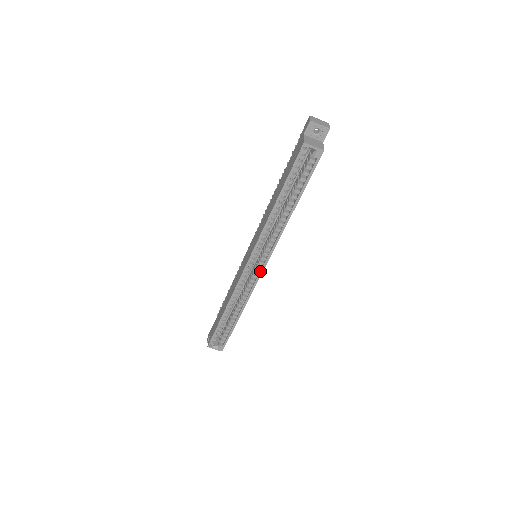
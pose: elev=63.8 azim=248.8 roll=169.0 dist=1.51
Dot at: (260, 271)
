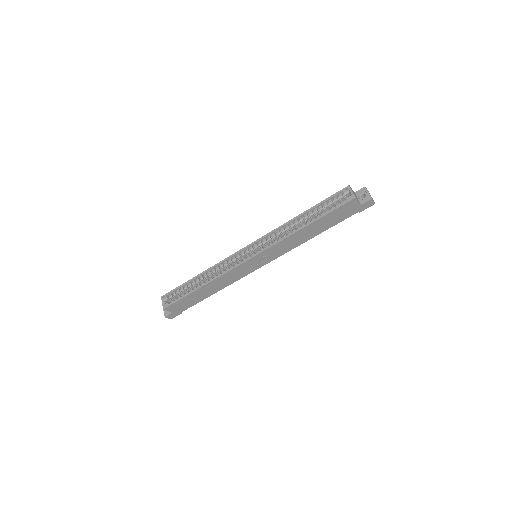
Dot at: (247, 258)
